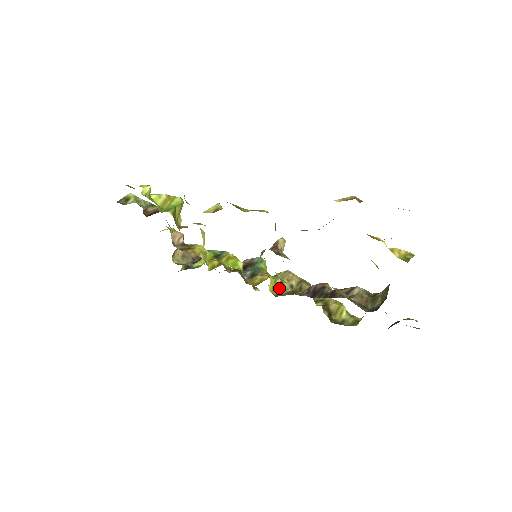
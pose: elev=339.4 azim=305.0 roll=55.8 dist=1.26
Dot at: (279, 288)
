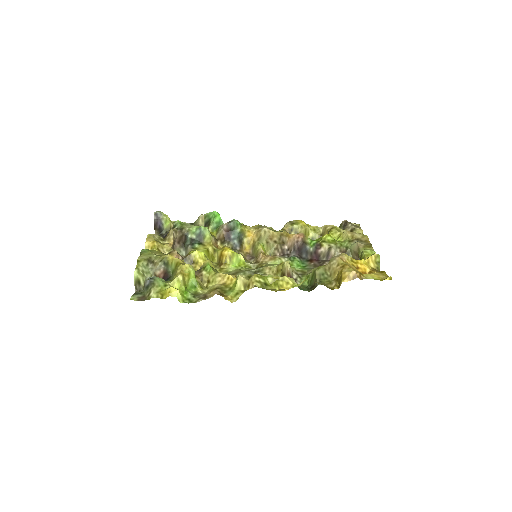
Dot at: (268, 248)
